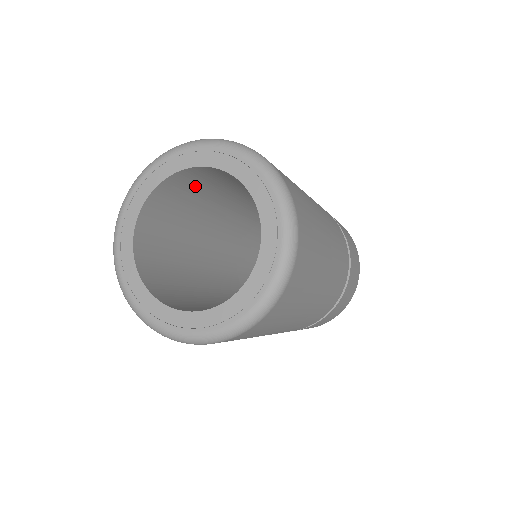
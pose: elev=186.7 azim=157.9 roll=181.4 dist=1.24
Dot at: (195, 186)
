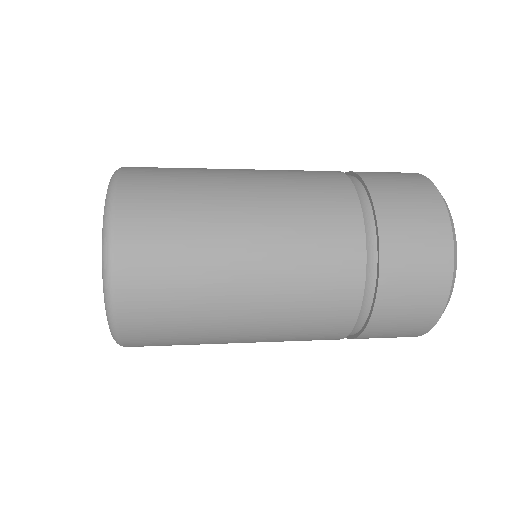
Dot at: occluded
